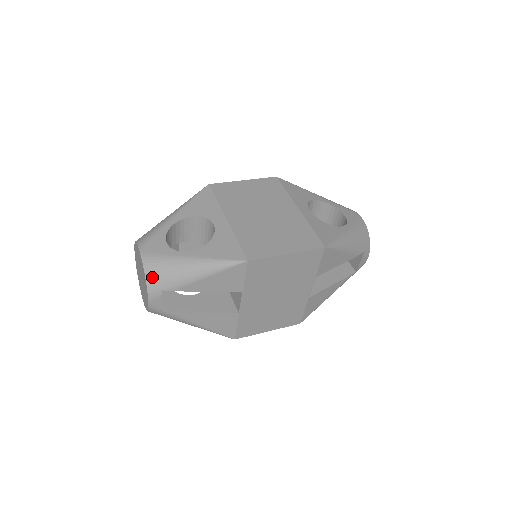
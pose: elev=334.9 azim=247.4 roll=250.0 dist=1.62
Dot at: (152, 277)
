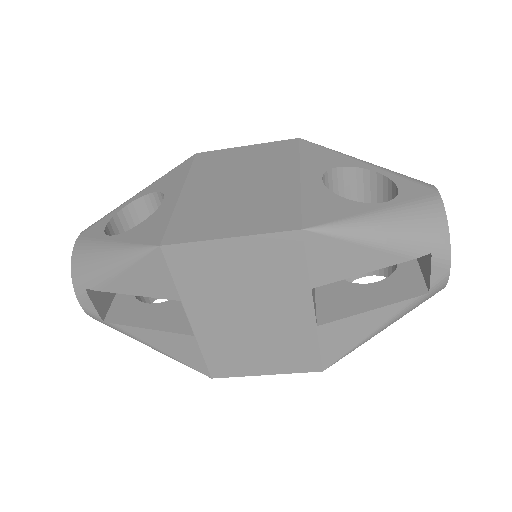
Dot at: (76, 269)
